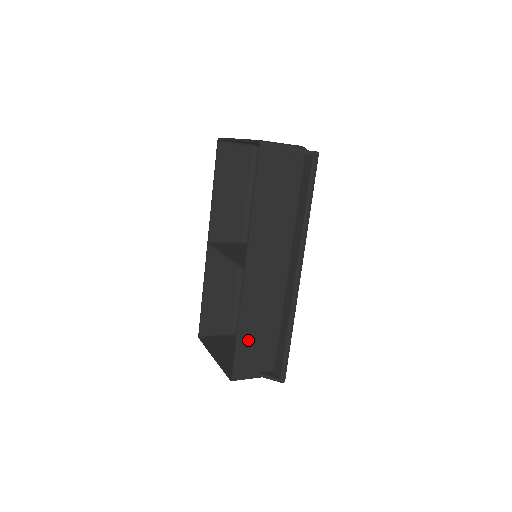
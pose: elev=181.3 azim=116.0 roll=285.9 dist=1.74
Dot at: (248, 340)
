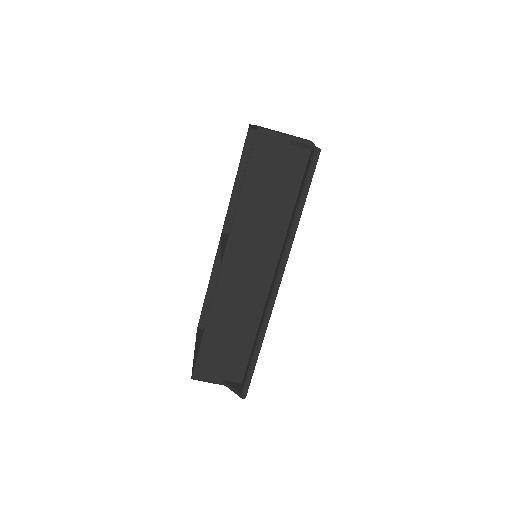
Dot at: (216, 341)
